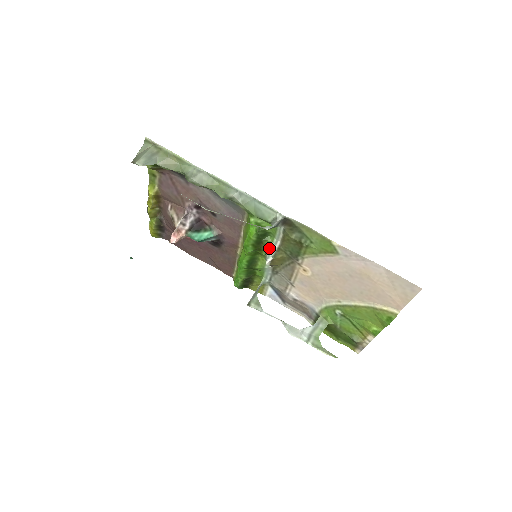
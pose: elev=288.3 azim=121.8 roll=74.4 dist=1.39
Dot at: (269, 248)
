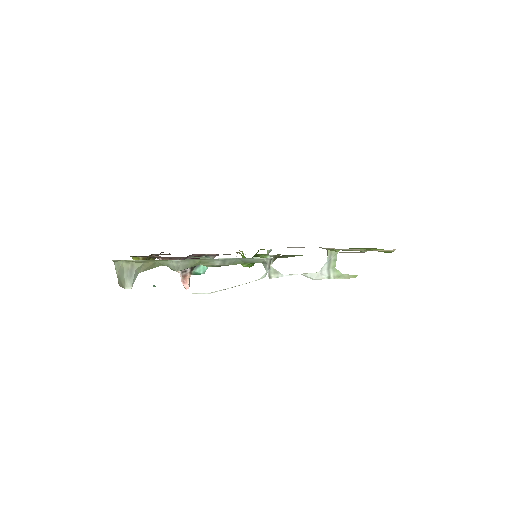
Dot at: occluded
